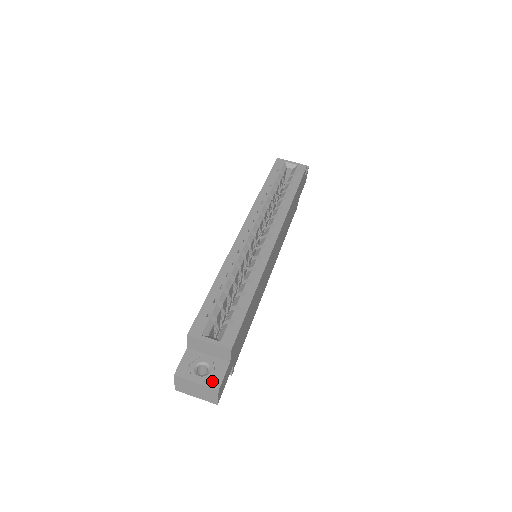
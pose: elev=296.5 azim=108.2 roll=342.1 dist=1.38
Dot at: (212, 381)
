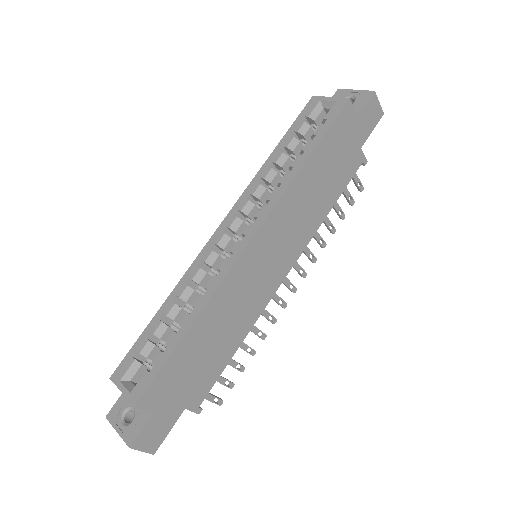
Dot at: (129, 434)
